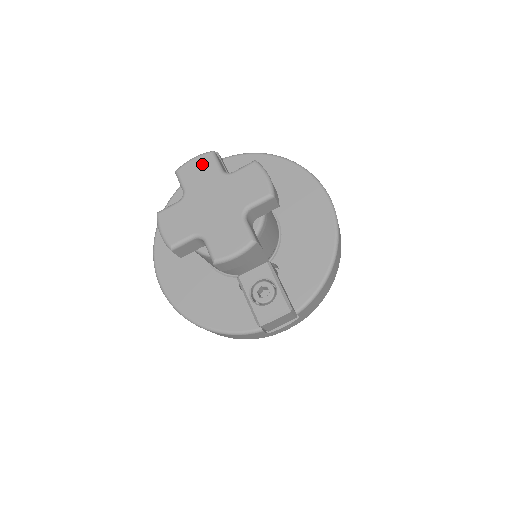
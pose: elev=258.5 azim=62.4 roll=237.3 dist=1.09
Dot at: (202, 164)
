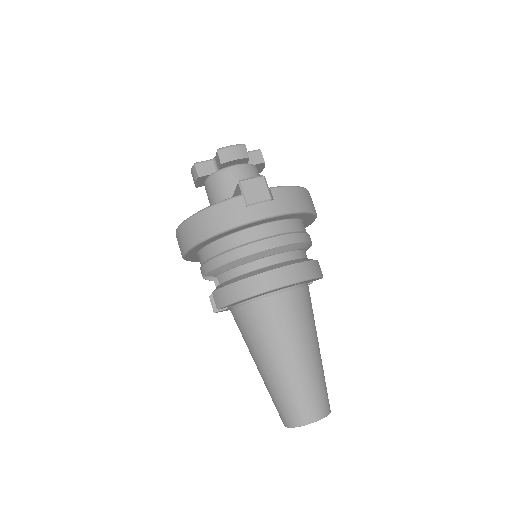
Dot at: occluded
